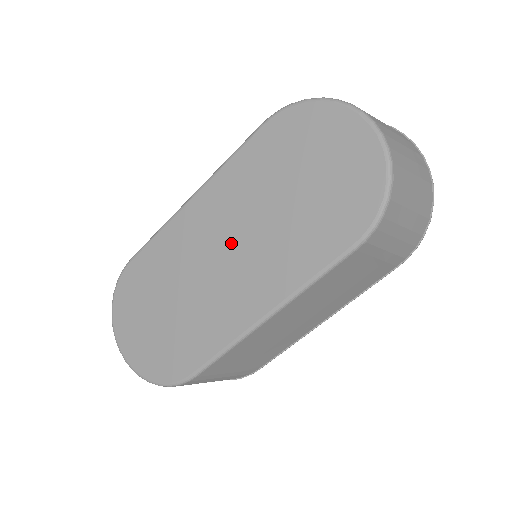
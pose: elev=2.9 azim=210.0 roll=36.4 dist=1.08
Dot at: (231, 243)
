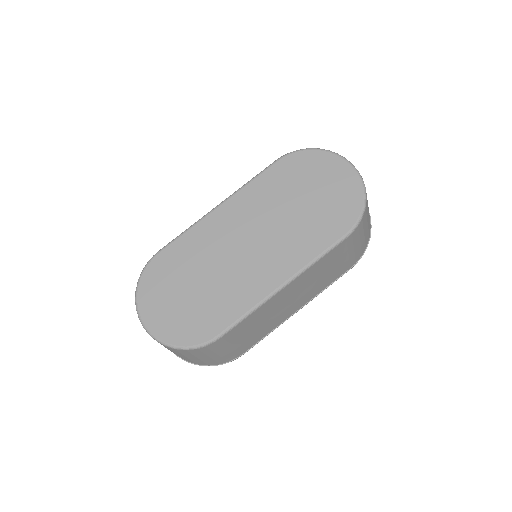
Dot at: (253, 236)
